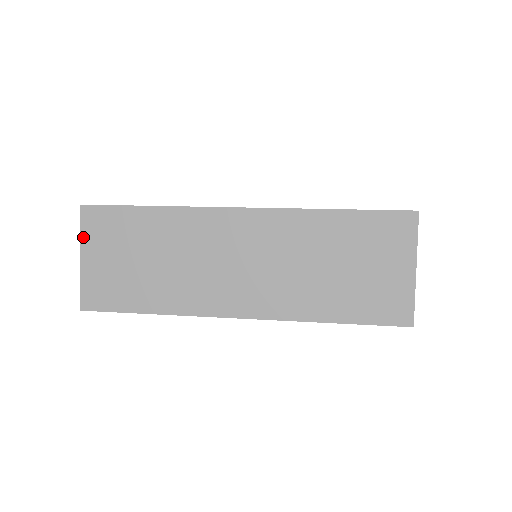
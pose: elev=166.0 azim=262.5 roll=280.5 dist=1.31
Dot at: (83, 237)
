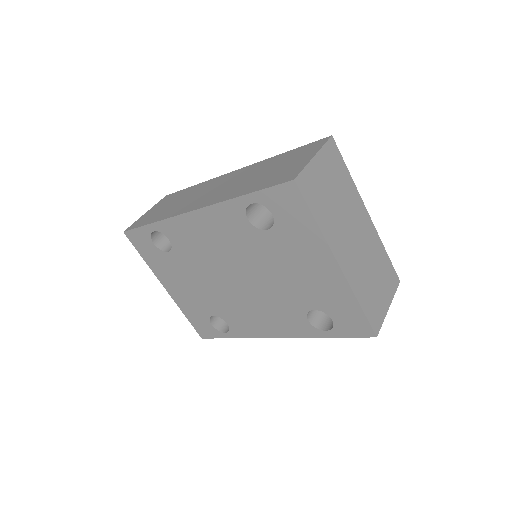
Dot at: (155, 205)
